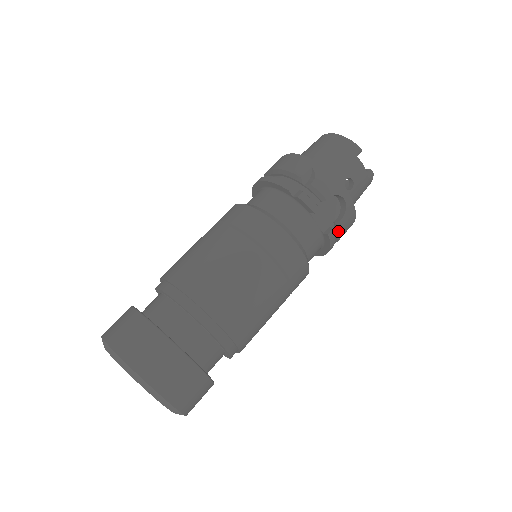
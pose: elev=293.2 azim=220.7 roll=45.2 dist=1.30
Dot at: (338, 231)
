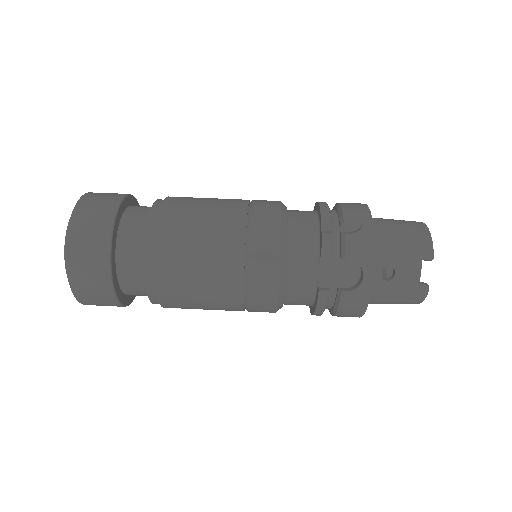
Dot at: (337, 302)
